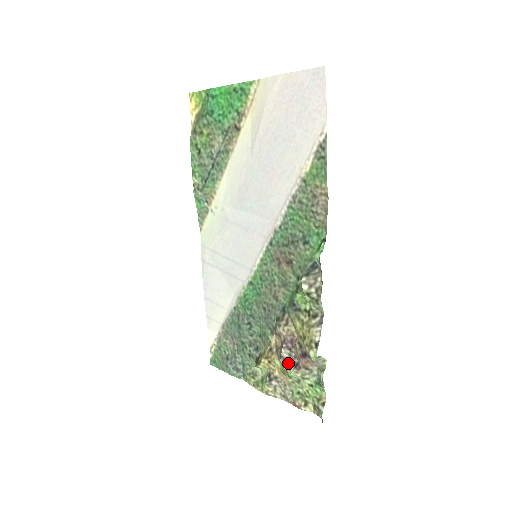
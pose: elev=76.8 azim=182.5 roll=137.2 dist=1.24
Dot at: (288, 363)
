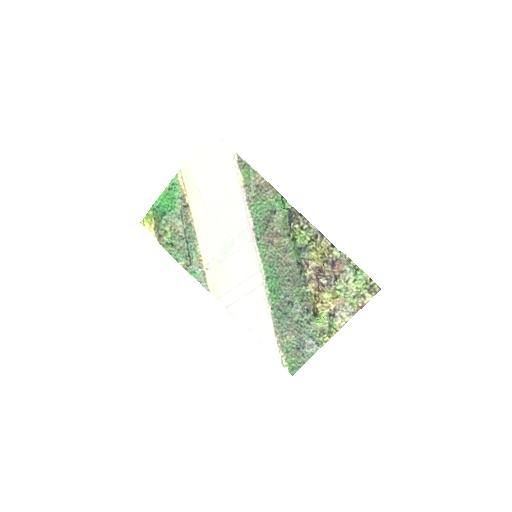
Dot at: (331, 285)
